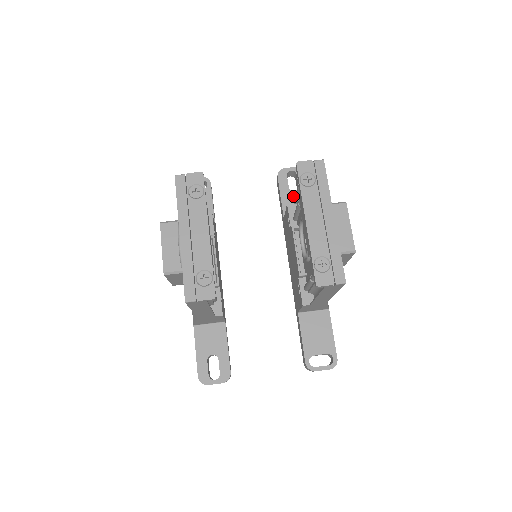
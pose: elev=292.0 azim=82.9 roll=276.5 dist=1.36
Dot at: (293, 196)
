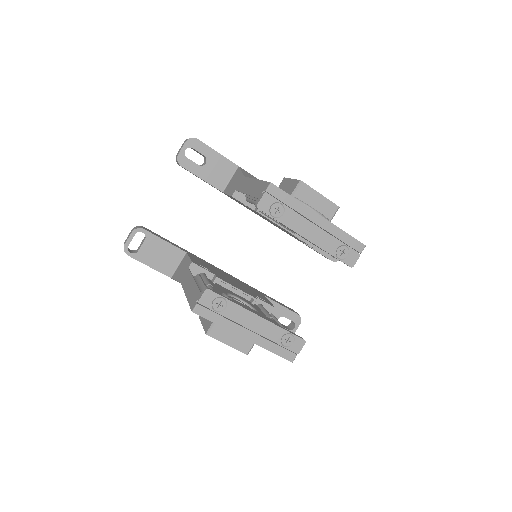
Dot at: (210, 169)
